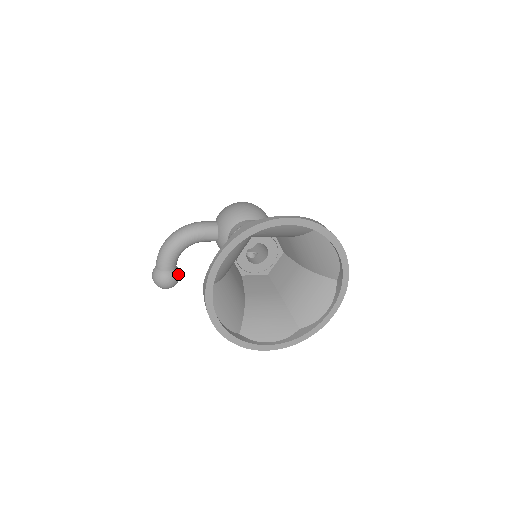
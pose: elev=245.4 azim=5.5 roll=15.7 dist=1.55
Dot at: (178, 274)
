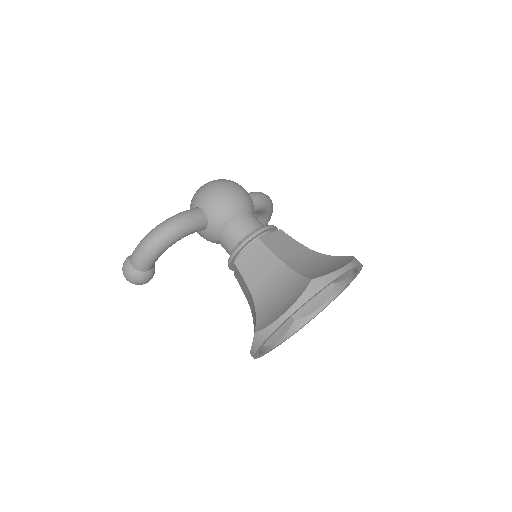
Dot at: occluded
